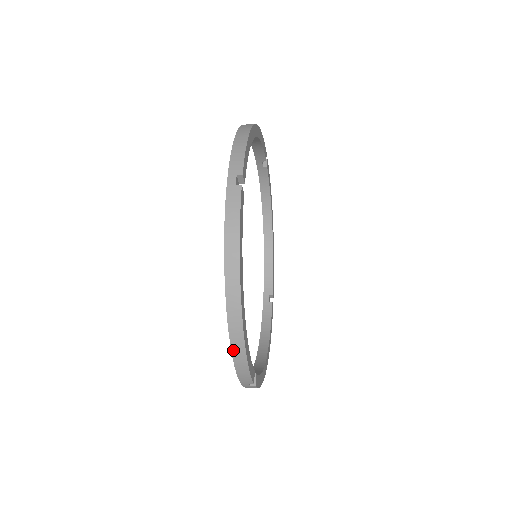
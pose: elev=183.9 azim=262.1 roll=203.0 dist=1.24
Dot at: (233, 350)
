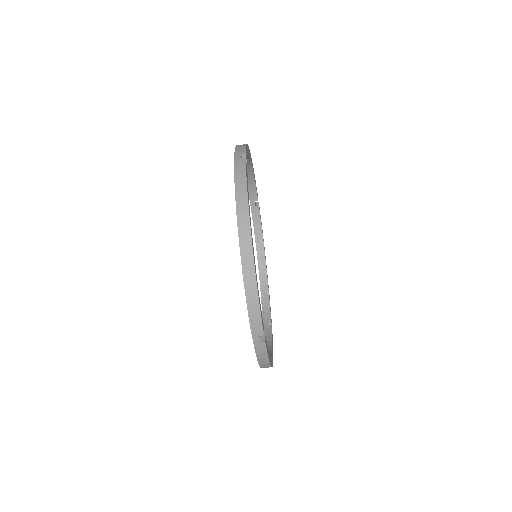
Dot at: (245, 282)
